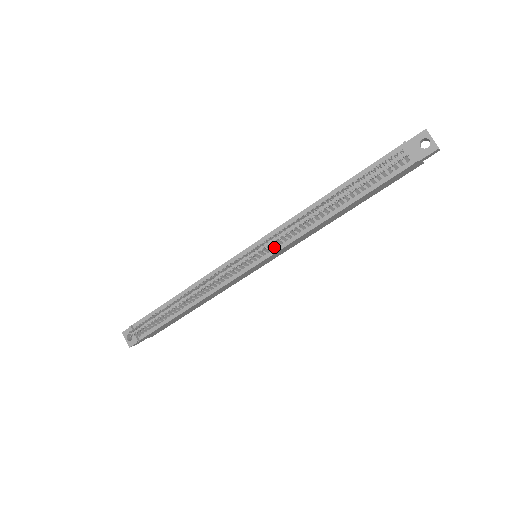
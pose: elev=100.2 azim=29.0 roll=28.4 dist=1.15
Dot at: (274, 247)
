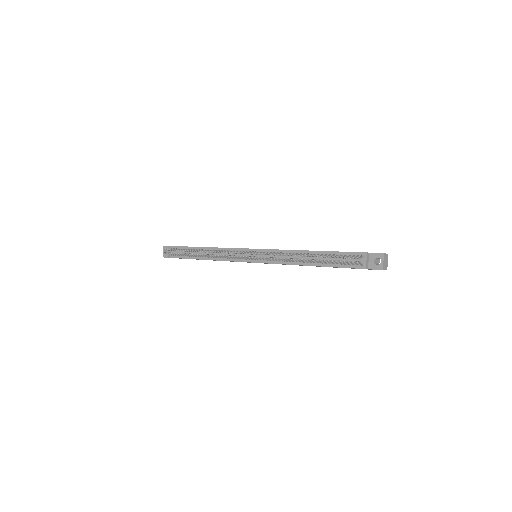
Dot at: (266, 259)
